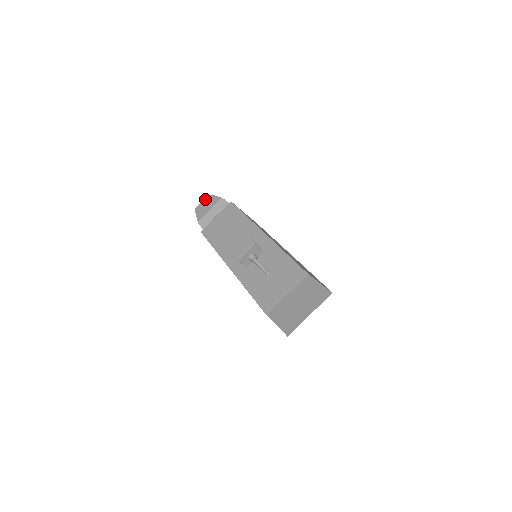
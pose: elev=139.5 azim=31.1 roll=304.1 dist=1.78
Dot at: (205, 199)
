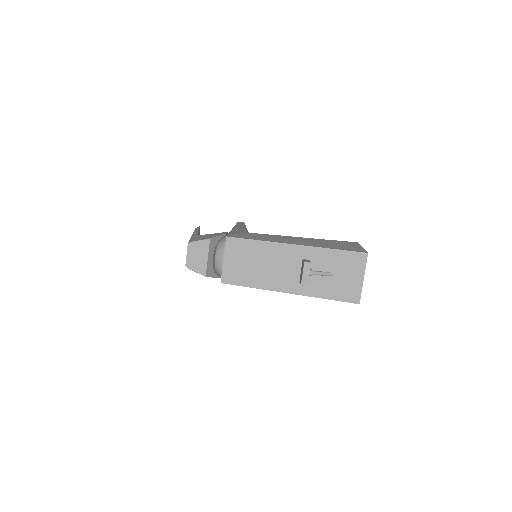
Dot at: (188, 251)
